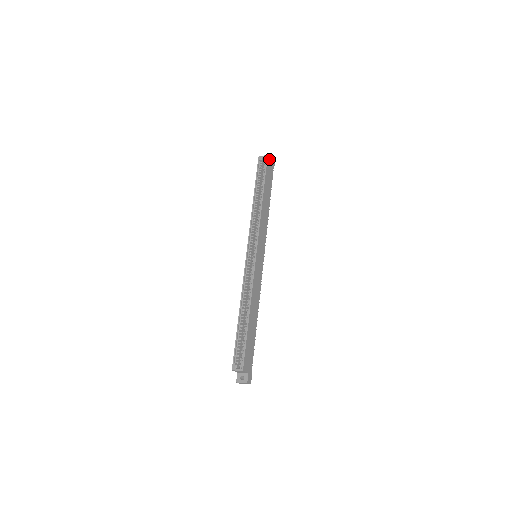
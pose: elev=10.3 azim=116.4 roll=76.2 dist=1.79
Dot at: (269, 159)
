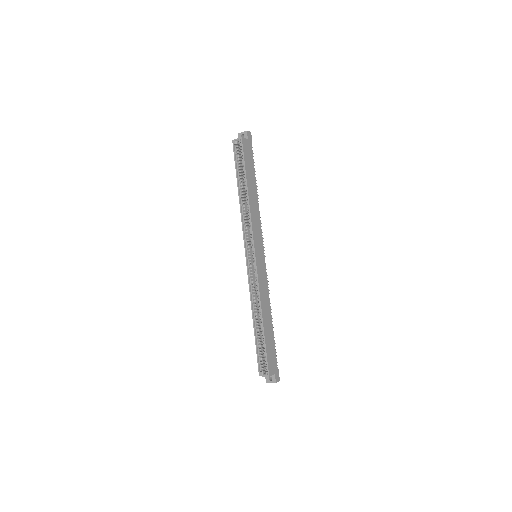
Dot at: (244, 141)
